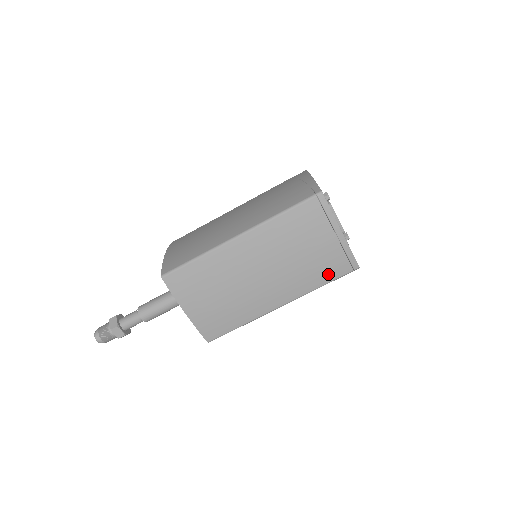
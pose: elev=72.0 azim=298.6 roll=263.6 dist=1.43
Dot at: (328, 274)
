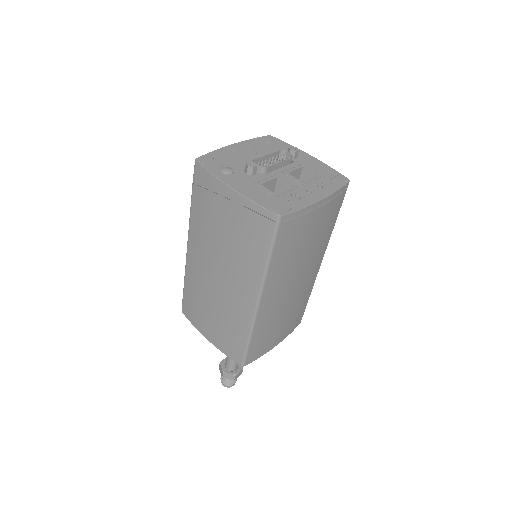
Dot at: (334, 216)
